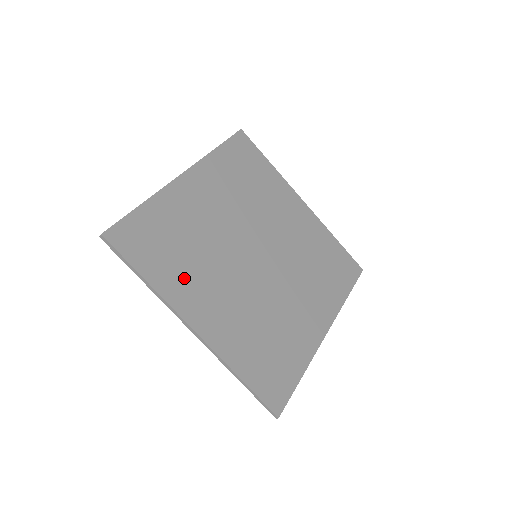
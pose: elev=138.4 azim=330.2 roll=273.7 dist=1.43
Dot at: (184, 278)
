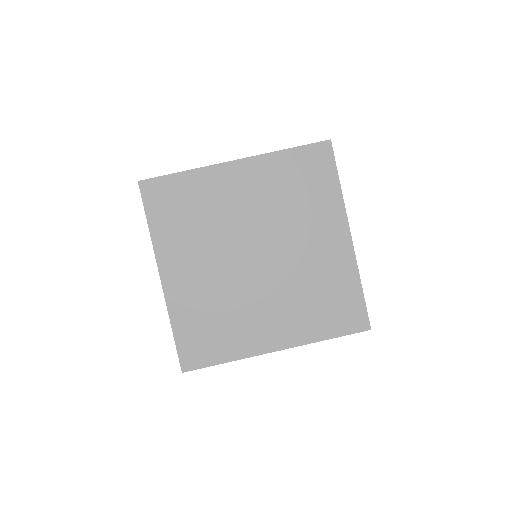
Dot at: (178, 240)
